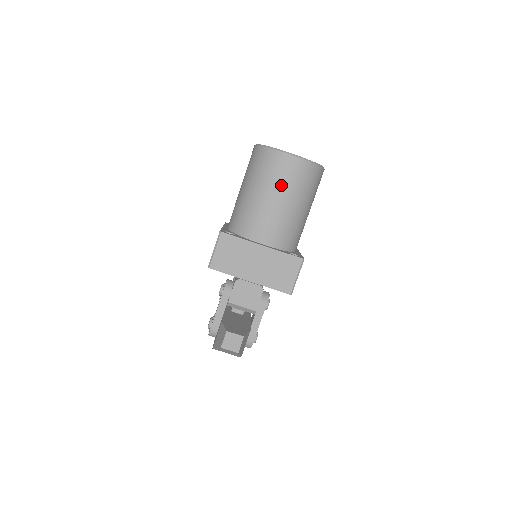
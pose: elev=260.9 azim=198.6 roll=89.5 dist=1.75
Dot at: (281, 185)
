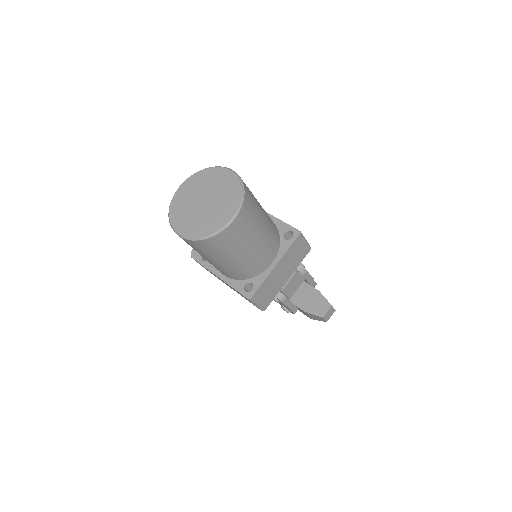
Dot at: (247, 237)
